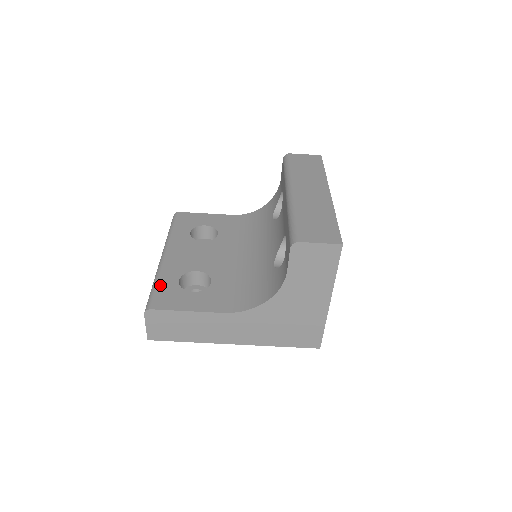
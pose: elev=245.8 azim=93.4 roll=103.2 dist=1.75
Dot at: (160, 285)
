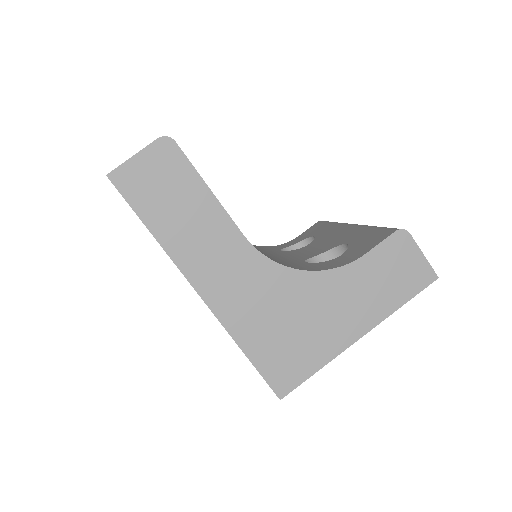
Dot at: occluded
